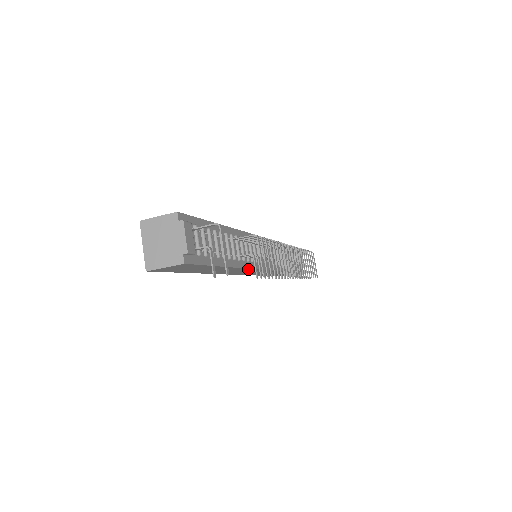
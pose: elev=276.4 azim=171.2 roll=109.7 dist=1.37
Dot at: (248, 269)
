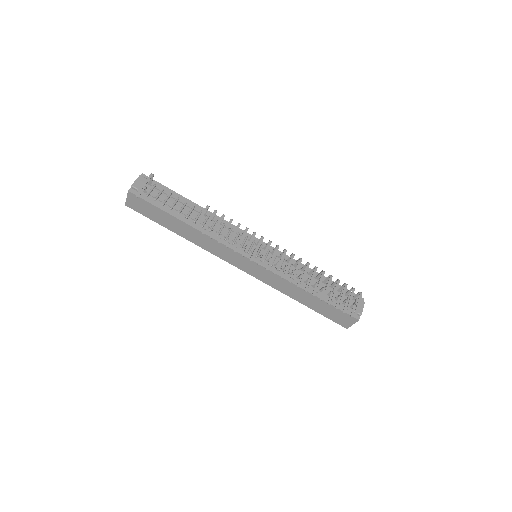
Dot at: (220, 244)
